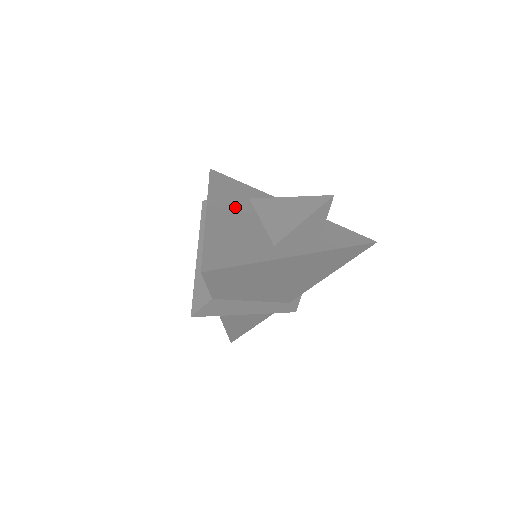
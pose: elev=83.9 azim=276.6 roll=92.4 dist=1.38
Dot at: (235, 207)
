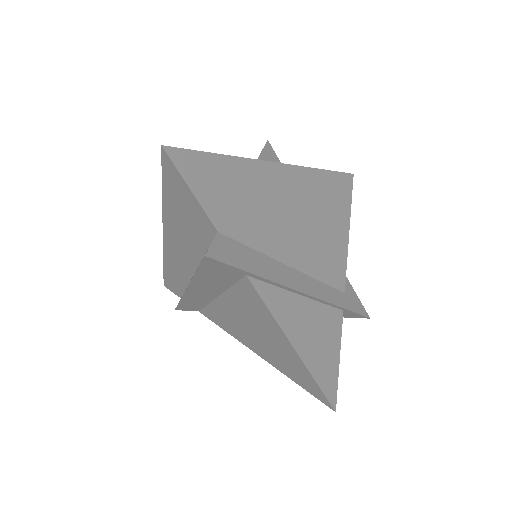
Dot at: occluded
